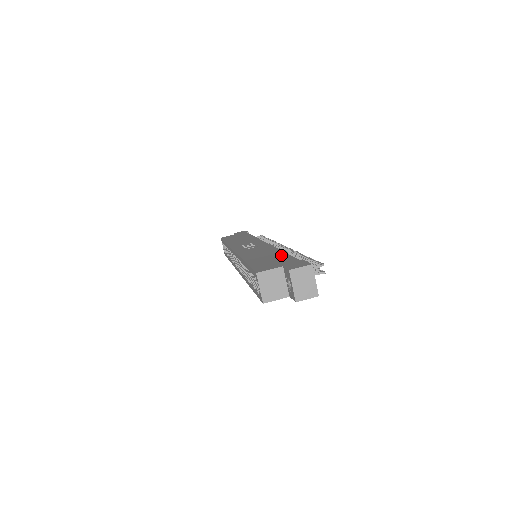
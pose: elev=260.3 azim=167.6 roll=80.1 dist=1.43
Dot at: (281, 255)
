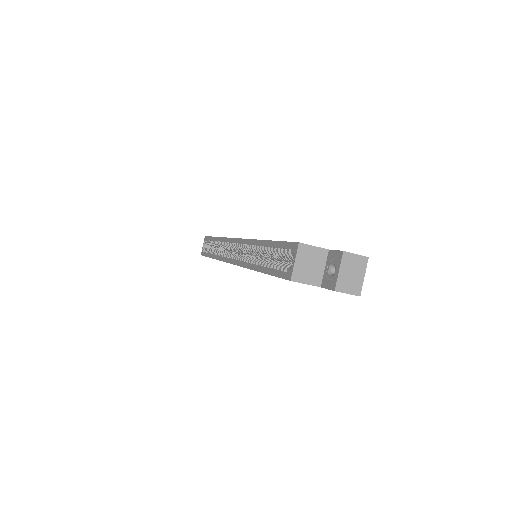
Dot at: occluded
